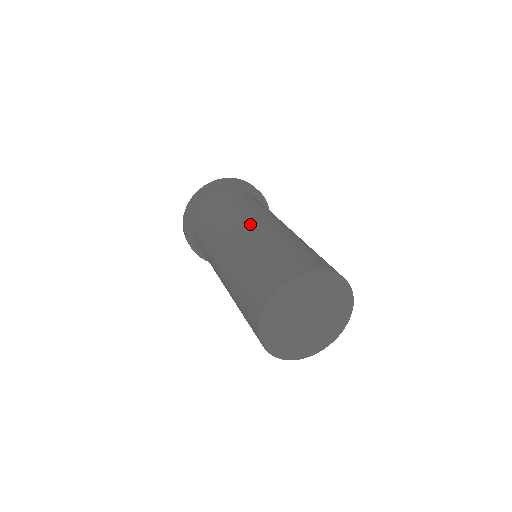
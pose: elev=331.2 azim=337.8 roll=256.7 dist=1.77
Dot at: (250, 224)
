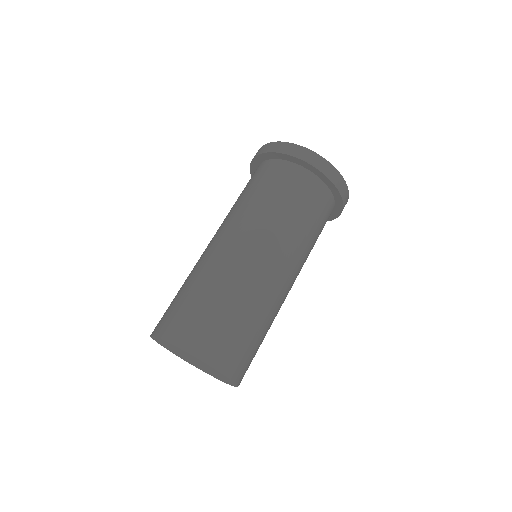
Dot at: (214, 238)
